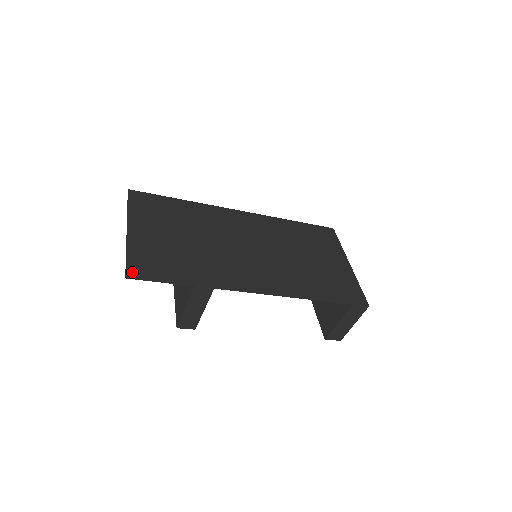
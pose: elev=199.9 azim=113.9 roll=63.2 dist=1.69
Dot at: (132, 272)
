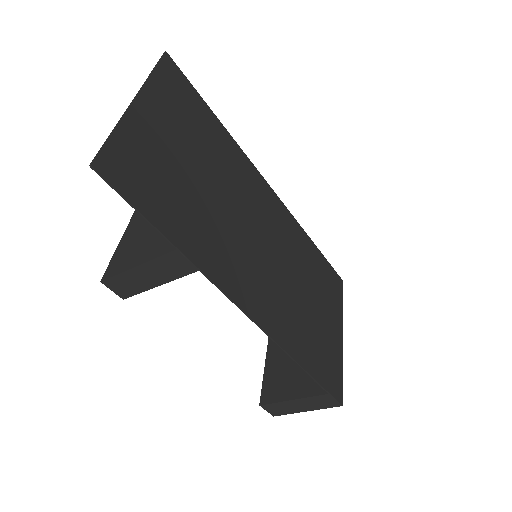
Dot at: (105, 164)
